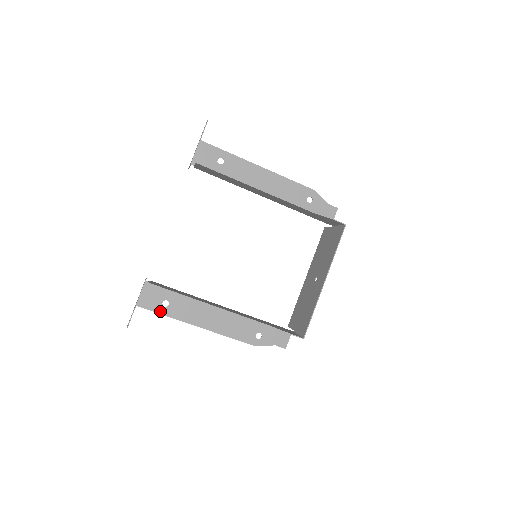
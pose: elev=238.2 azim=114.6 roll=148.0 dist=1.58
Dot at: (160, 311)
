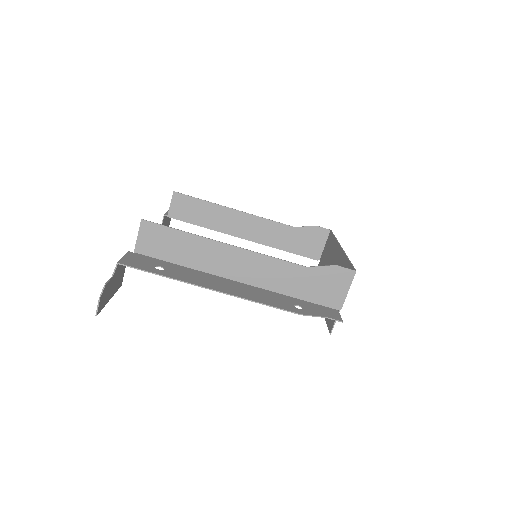
Dot at: (153, 271)
